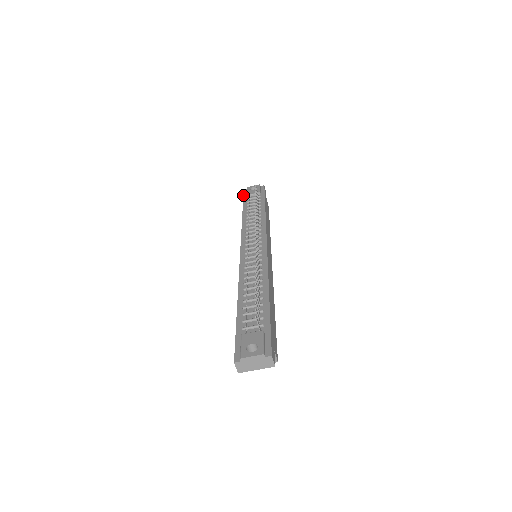
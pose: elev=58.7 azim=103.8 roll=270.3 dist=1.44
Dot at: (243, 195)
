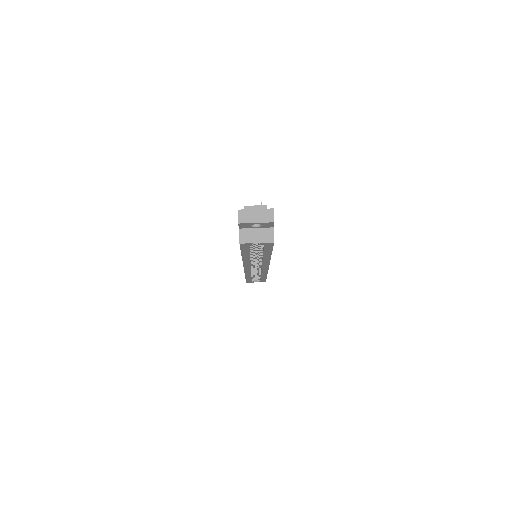
Dot at: occluded
